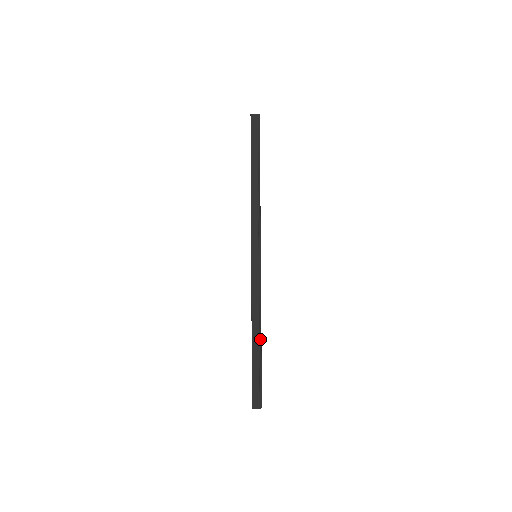
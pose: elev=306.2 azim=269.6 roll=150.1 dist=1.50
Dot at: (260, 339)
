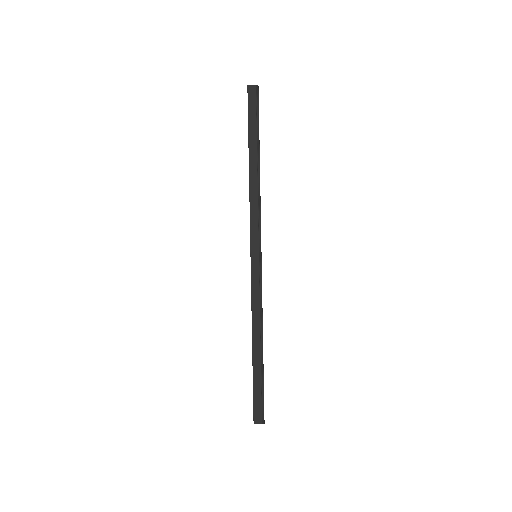
Dot at: (262, 349)
